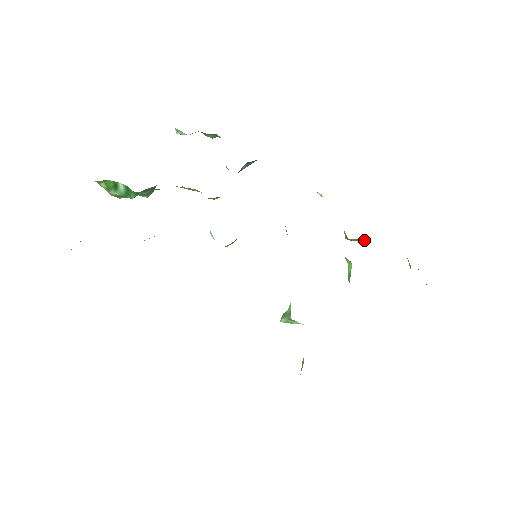
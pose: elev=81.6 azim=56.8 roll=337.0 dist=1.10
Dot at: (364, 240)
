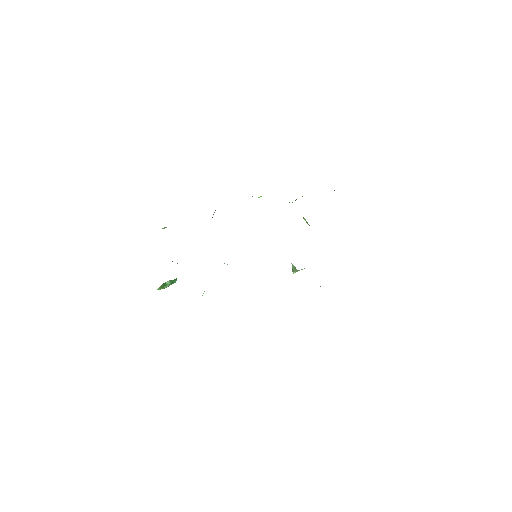
Dot at: occluded
